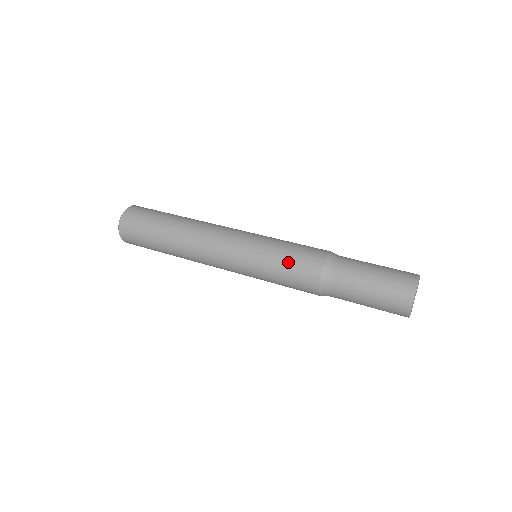
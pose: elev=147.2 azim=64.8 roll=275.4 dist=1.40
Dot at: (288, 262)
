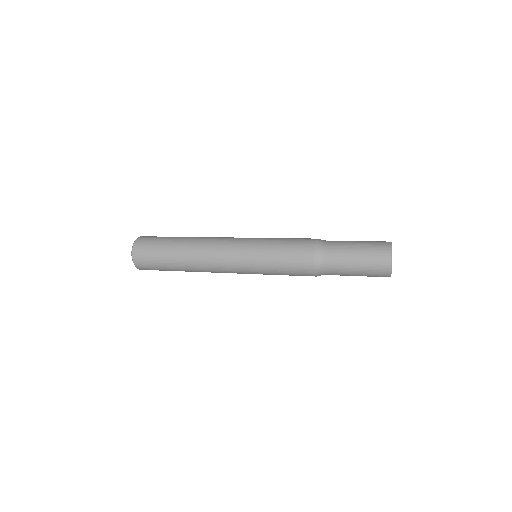
Dot at: (285, 260)
